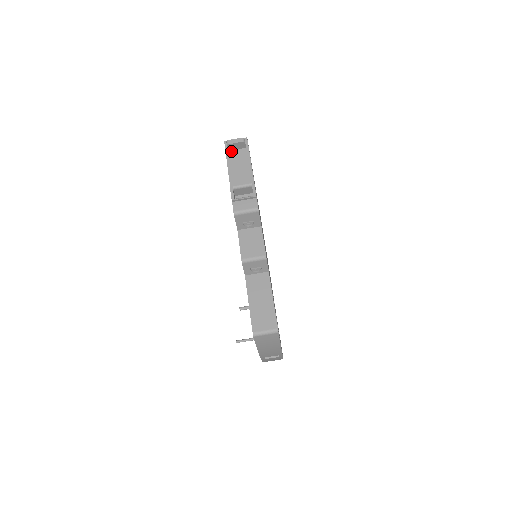
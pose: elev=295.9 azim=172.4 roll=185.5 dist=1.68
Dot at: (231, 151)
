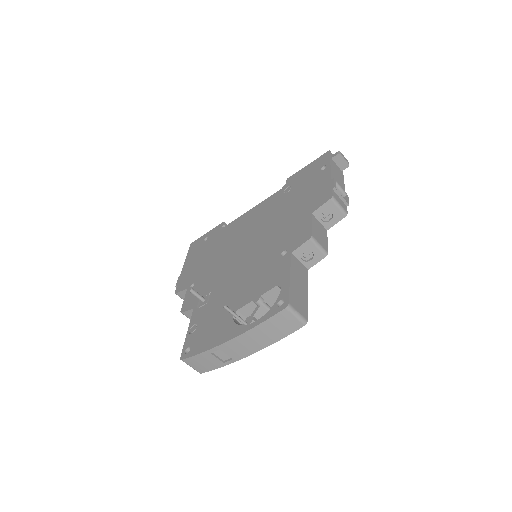
Dot at: (333, 161)
